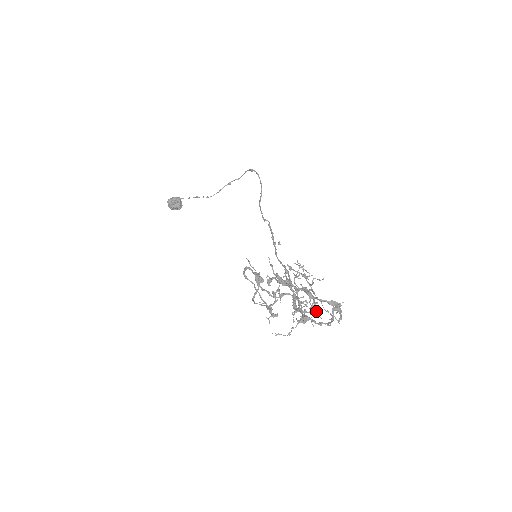
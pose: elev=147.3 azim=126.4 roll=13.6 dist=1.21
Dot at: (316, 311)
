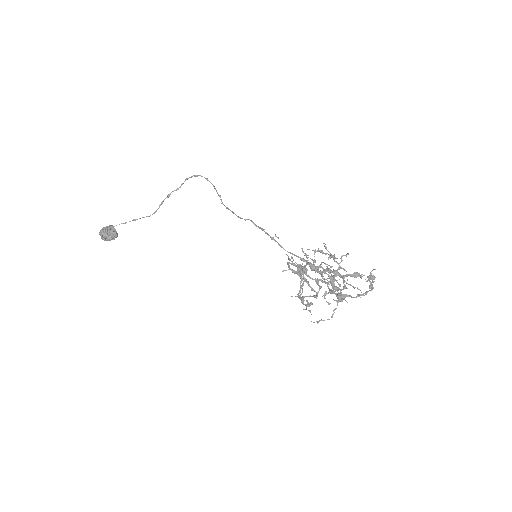
Dot at: occluded
